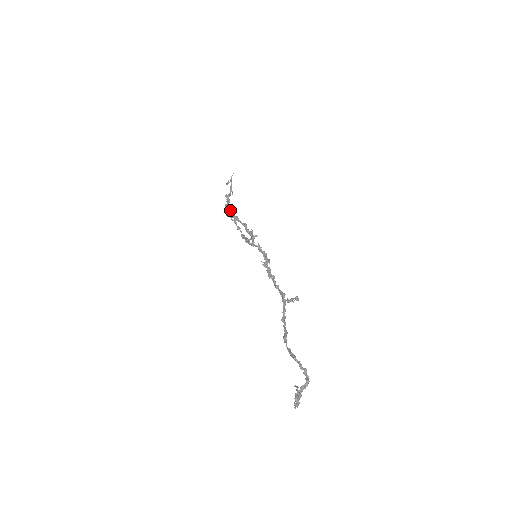
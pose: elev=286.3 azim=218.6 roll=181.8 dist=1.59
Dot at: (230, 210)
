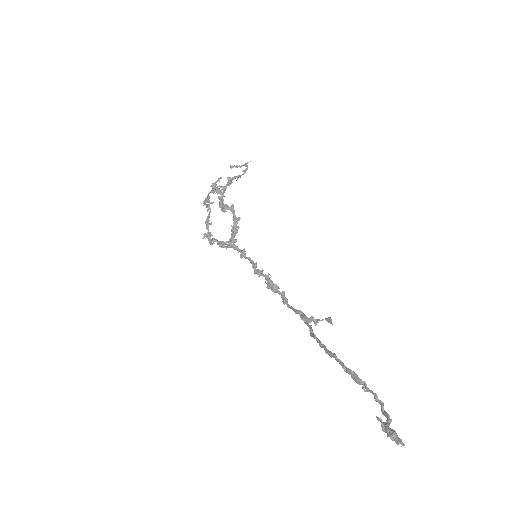
Dot at: (223, 194)
